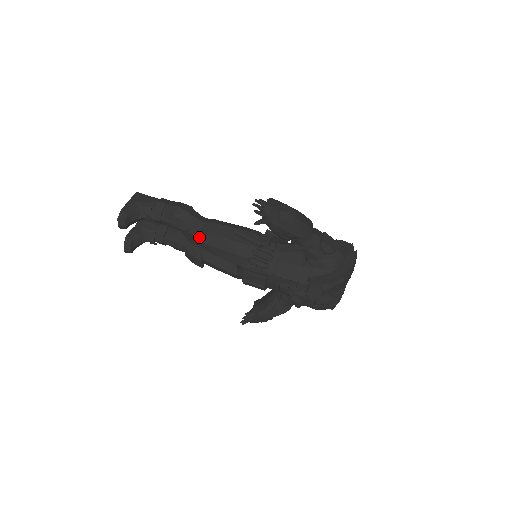
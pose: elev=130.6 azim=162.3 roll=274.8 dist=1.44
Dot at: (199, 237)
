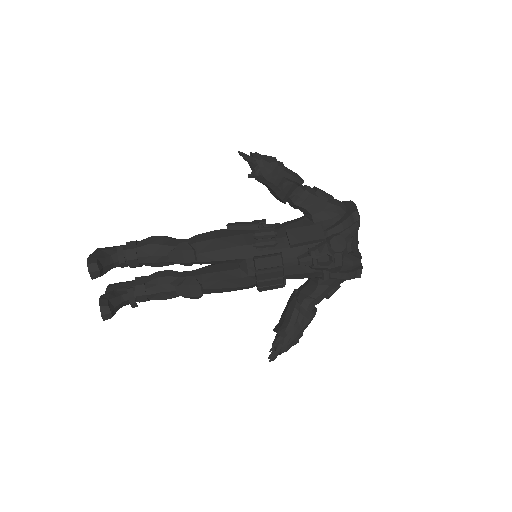
Dot at: (189, 247)
